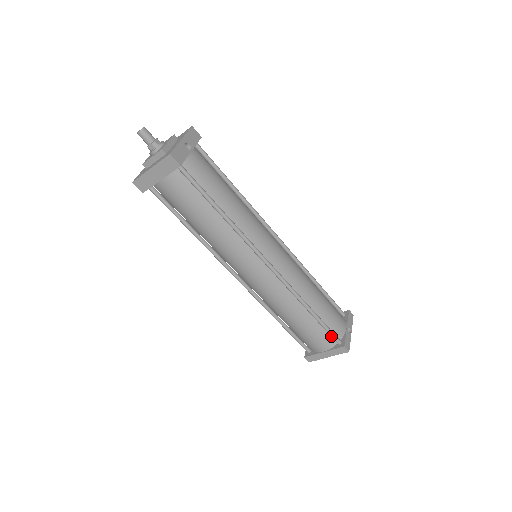
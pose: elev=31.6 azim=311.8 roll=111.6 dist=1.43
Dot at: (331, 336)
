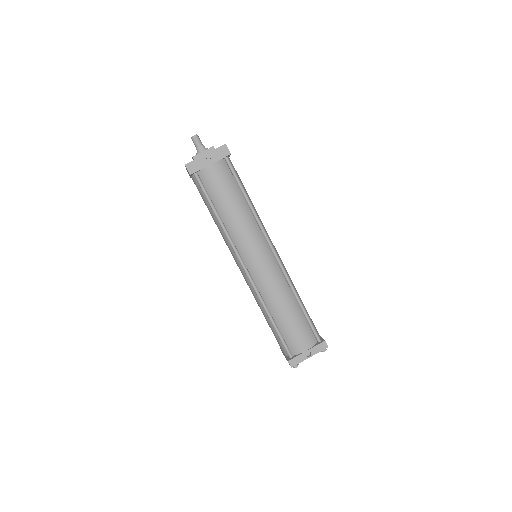
Dot at: (284, 347)
